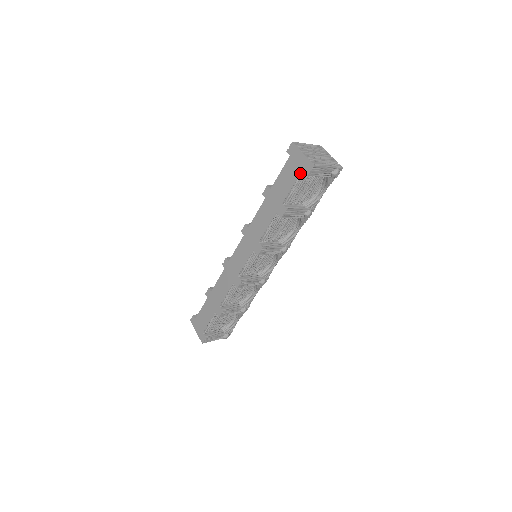
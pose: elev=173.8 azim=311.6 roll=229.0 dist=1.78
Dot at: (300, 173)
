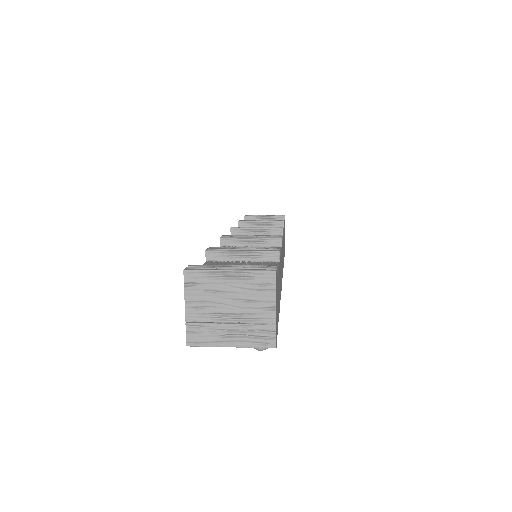
Dot at: occluded
